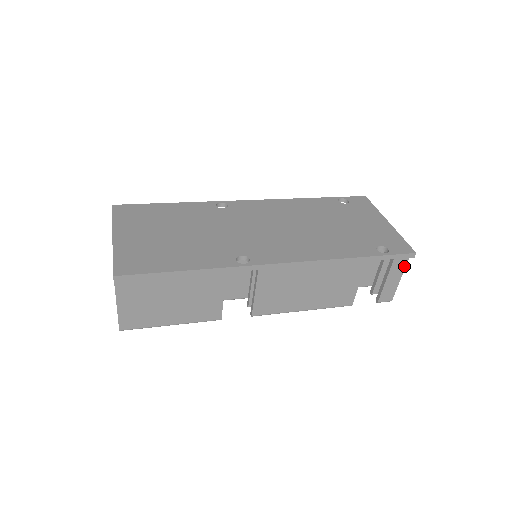
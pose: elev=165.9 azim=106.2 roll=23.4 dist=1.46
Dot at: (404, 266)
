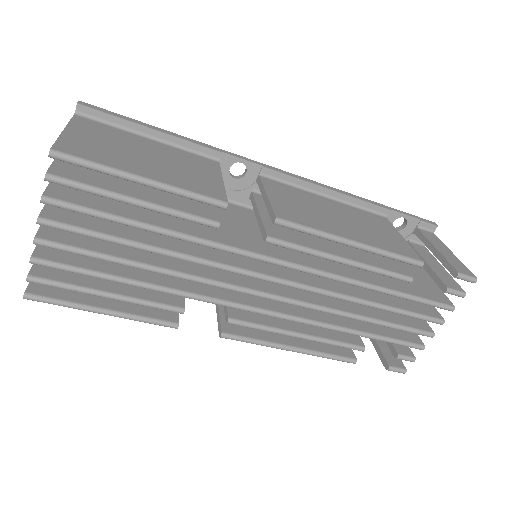
Dot at: (441, 242)
